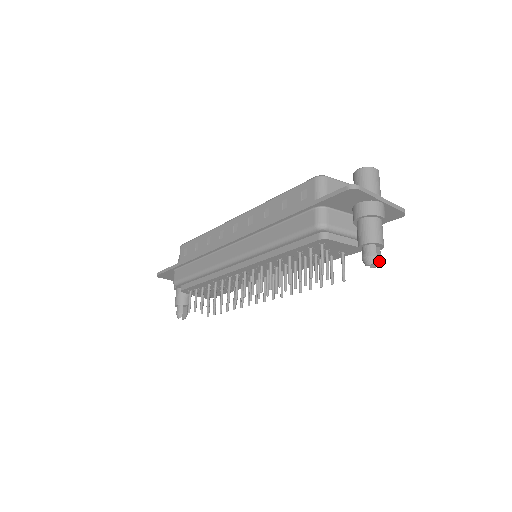
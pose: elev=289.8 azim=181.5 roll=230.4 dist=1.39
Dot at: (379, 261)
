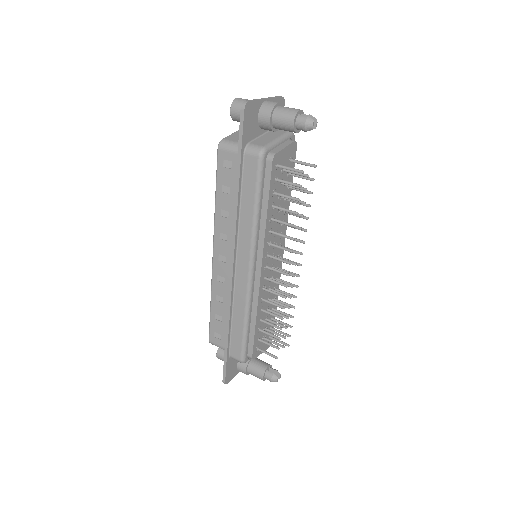
Dot at: (313, 118)
